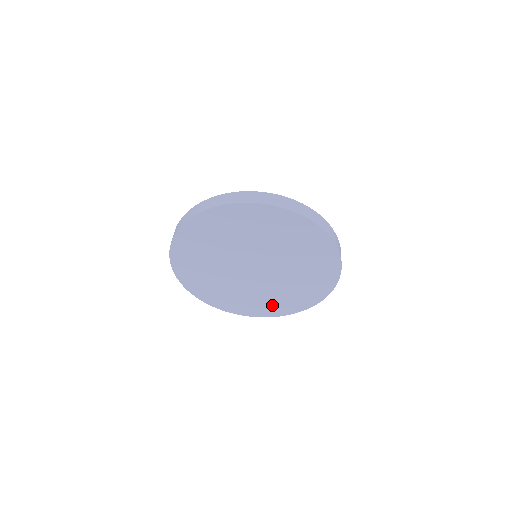
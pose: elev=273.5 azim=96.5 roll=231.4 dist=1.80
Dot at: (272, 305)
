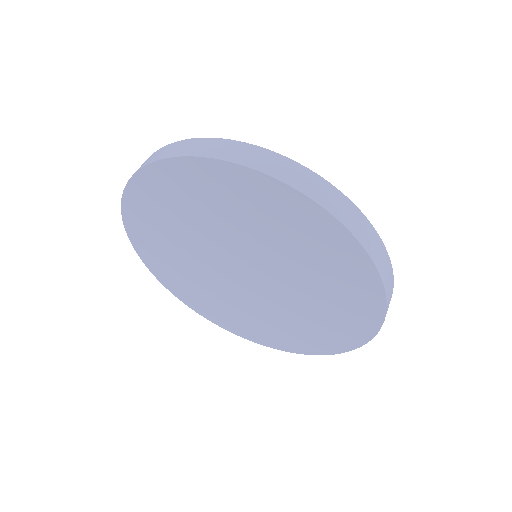
Dot at: (199, 298)
